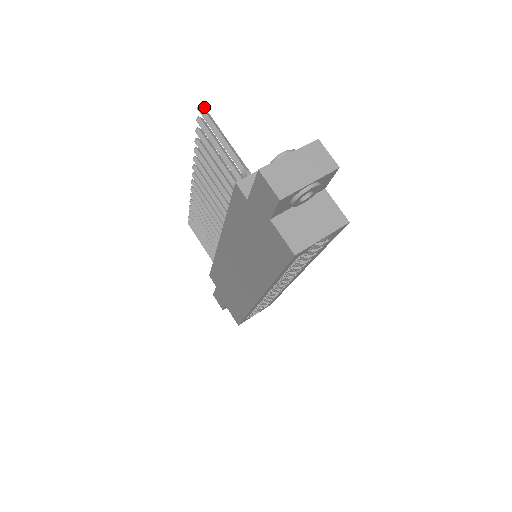
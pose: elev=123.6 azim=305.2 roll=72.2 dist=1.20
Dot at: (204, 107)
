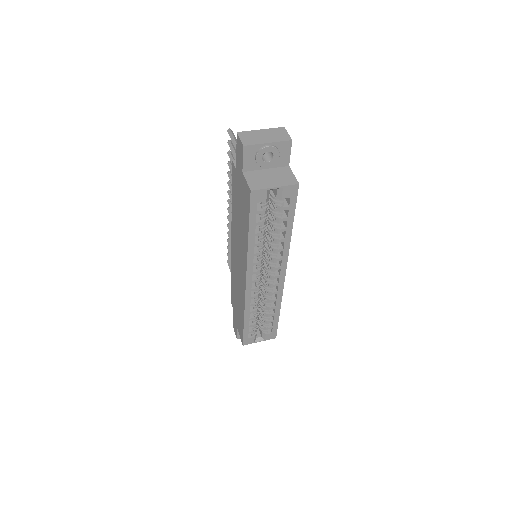
Dot at: occluded
